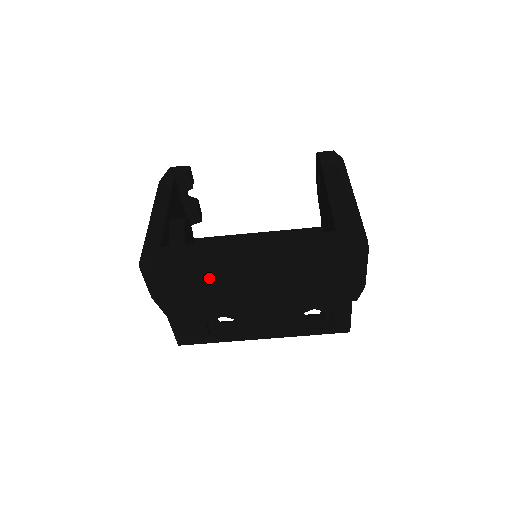
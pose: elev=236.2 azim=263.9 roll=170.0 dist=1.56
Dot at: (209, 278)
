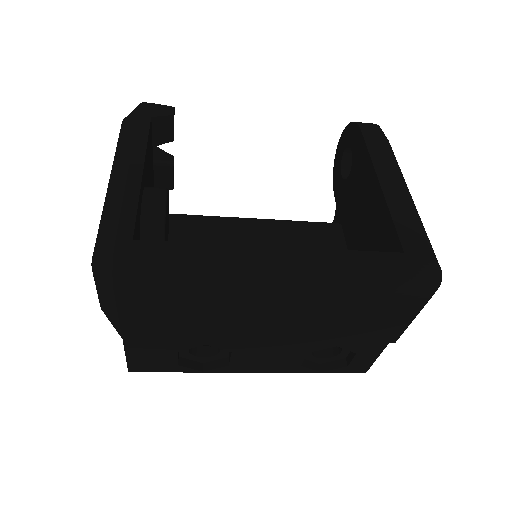
Dot at: (207, 298)
